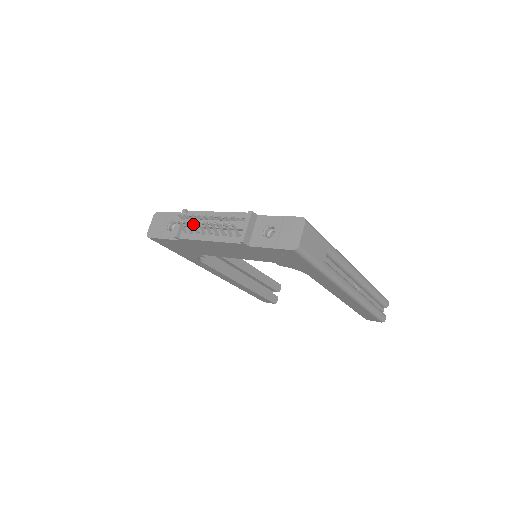
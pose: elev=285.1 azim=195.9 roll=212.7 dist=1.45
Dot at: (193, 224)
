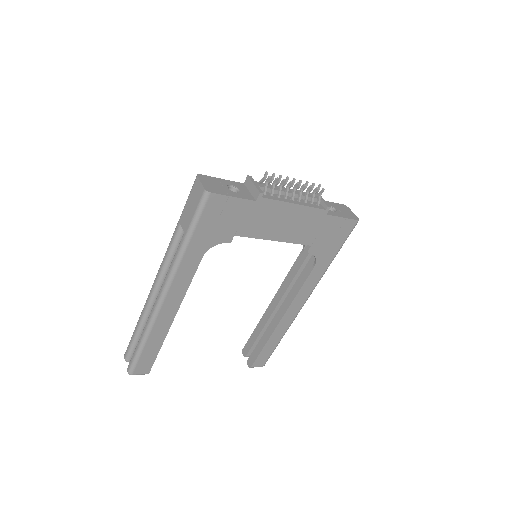
Dot at: (282, 185)
